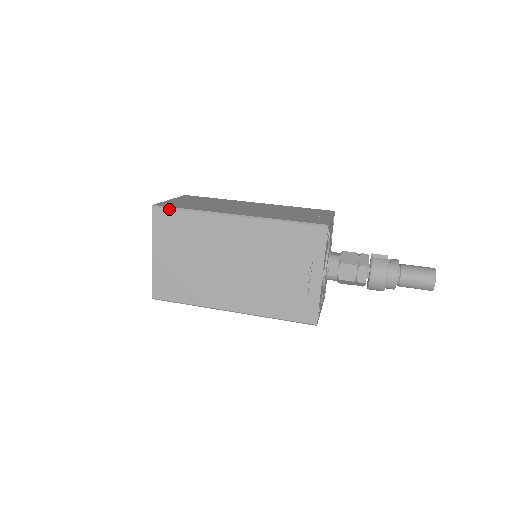
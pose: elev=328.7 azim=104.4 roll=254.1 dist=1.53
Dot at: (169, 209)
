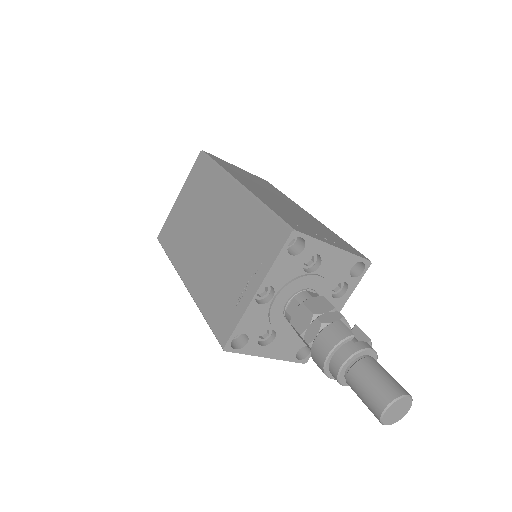
Dot at: (207, 157)
